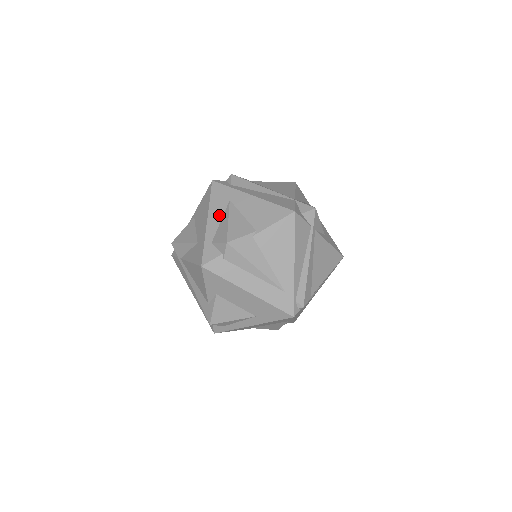
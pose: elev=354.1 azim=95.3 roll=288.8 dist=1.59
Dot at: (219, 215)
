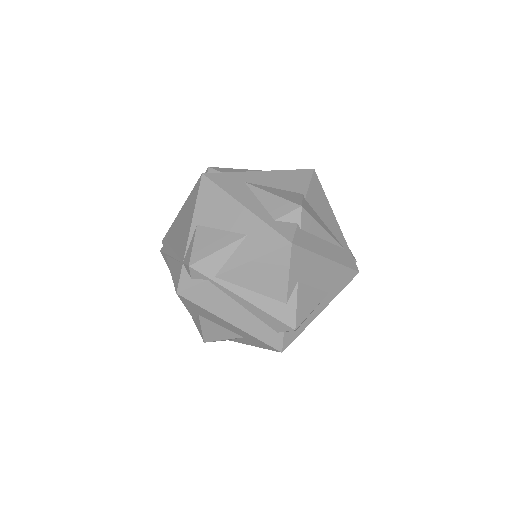
Dot at: (251, 197)
